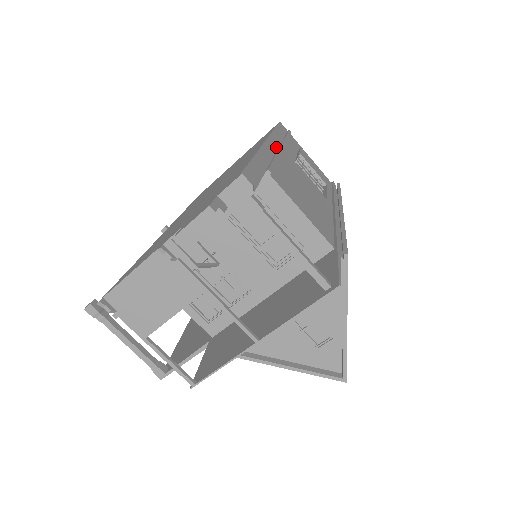
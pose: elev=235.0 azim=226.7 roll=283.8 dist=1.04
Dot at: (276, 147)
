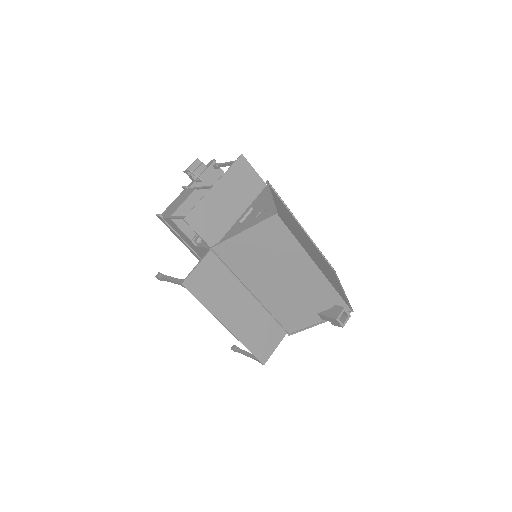
Dot at: occluded
